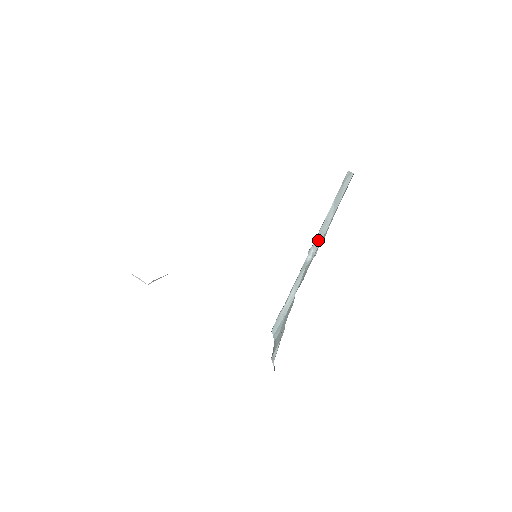
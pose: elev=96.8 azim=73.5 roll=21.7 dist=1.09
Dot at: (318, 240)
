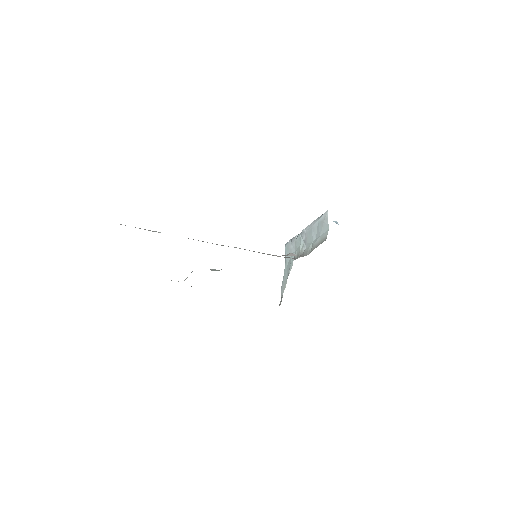
Dot at: (307, 237)
